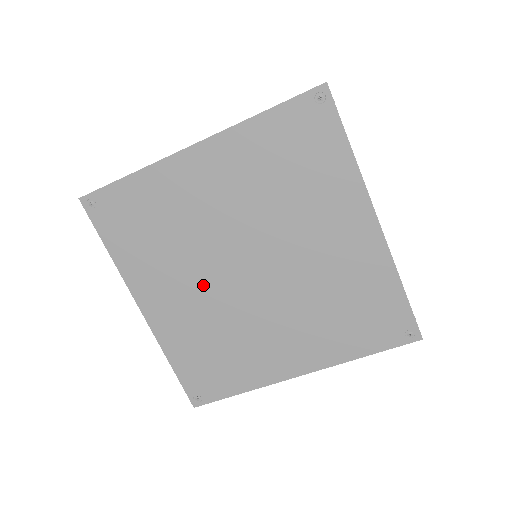
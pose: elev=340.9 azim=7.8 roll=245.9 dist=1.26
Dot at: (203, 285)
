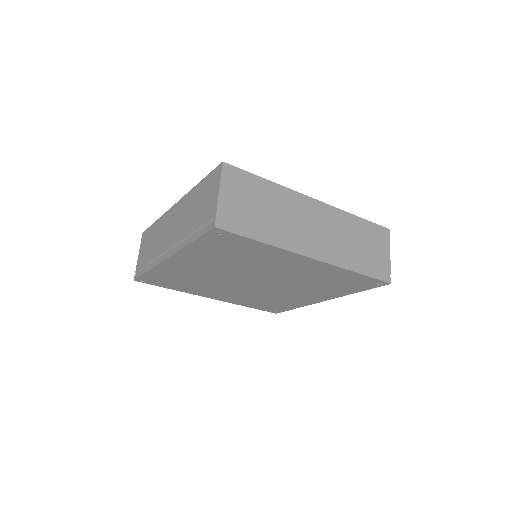
Dot at: (221, 273)
